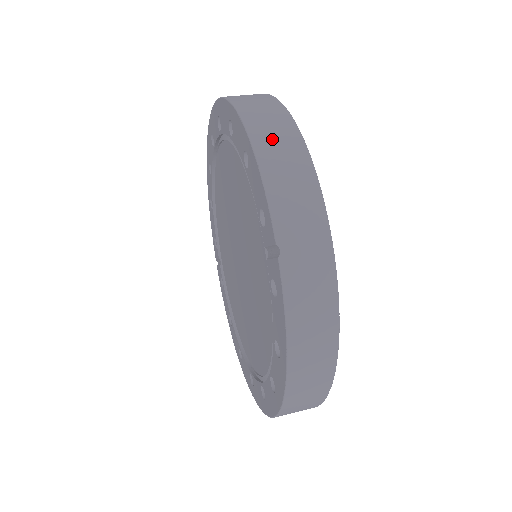
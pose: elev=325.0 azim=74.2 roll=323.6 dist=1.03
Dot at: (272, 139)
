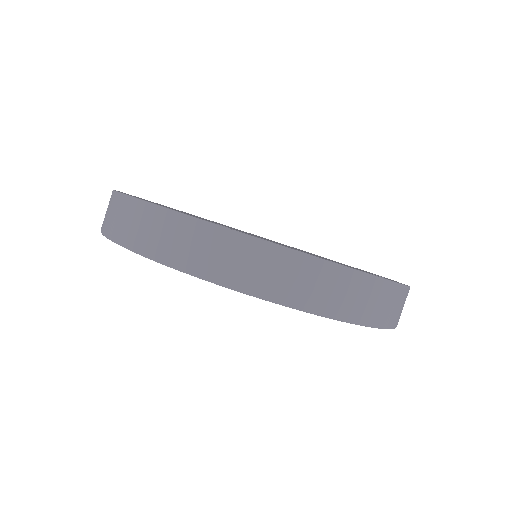
Dot at: (396, 312)
